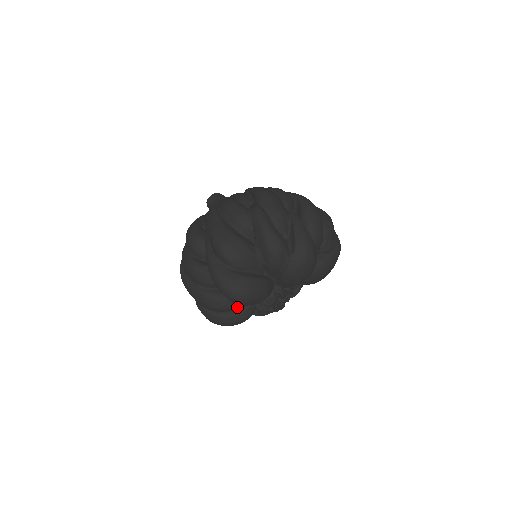
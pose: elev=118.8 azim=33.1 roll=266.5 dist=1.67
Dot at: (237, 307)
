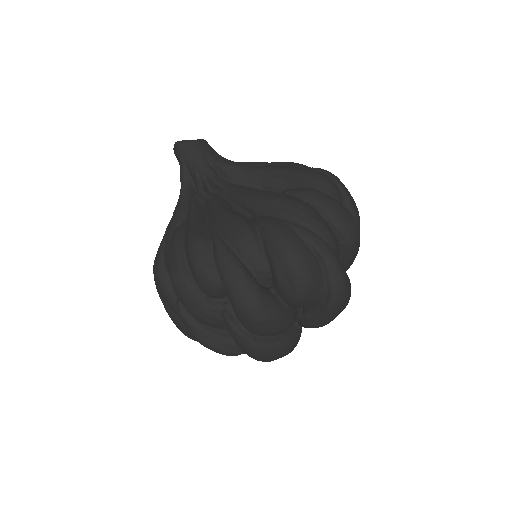
Dot at: occluded
